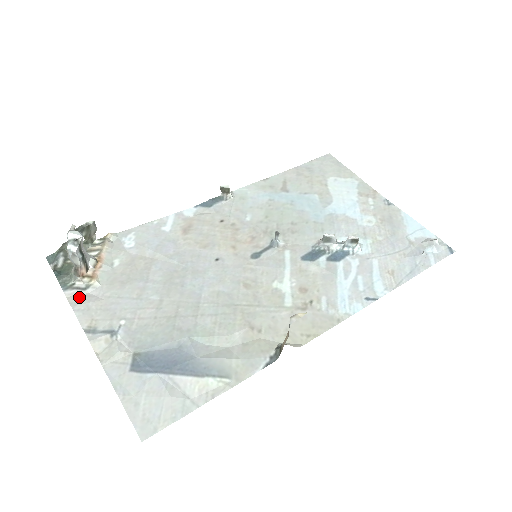
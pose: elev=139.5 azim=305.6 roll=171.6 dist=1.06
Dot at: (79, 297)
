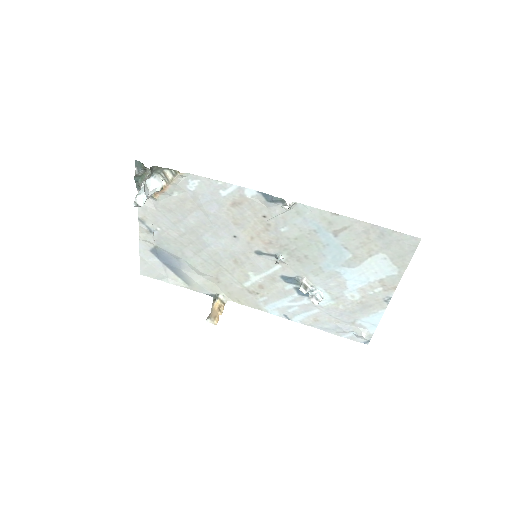
Dot at: occluded
